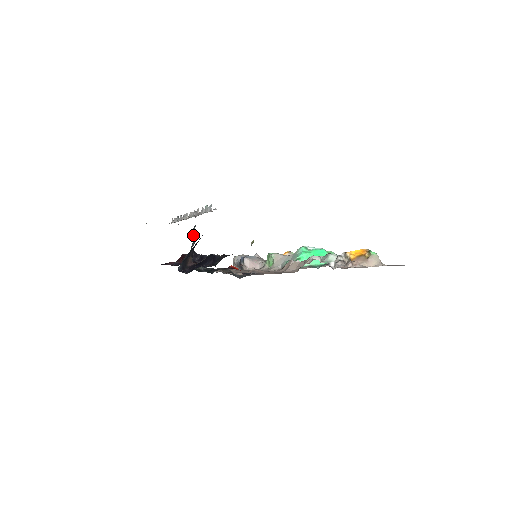
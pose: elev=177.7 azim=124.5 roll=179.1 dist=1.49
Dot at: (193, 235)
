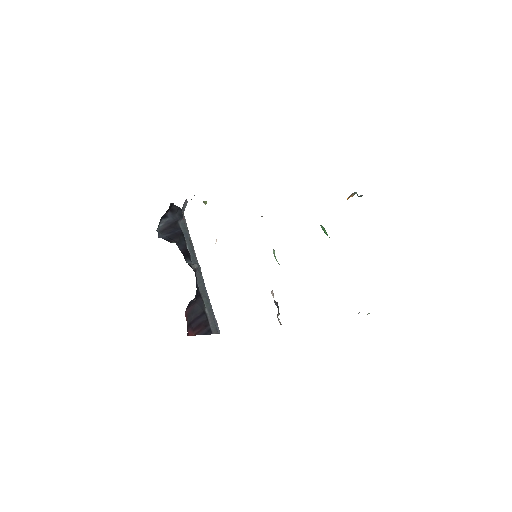
Dot at: occluded
